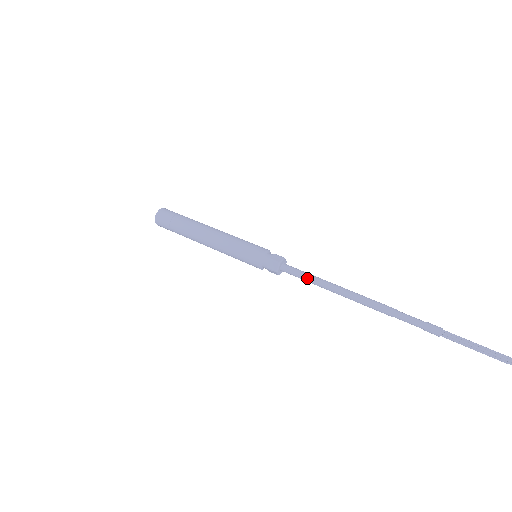
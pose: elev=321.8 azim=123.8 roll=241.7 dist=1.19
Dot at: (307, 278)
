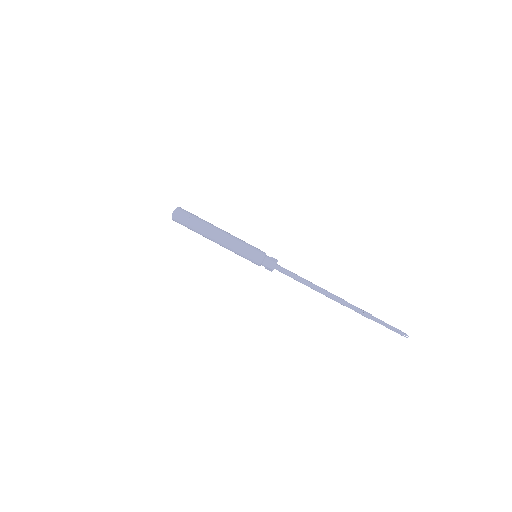
Dot at: occluded
